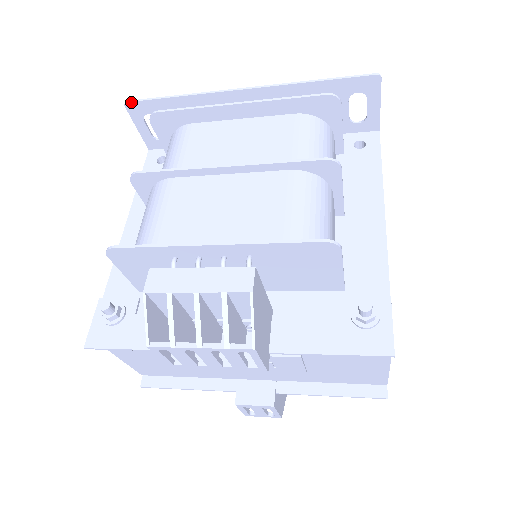
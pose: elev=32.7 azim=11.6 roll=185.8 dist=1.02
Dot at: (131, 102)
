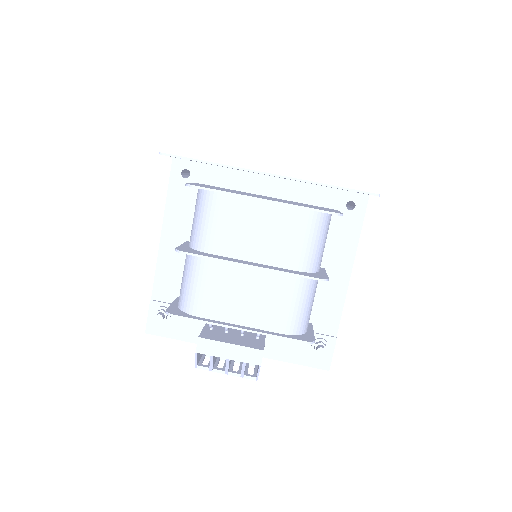
Dot at: (166, 155)
